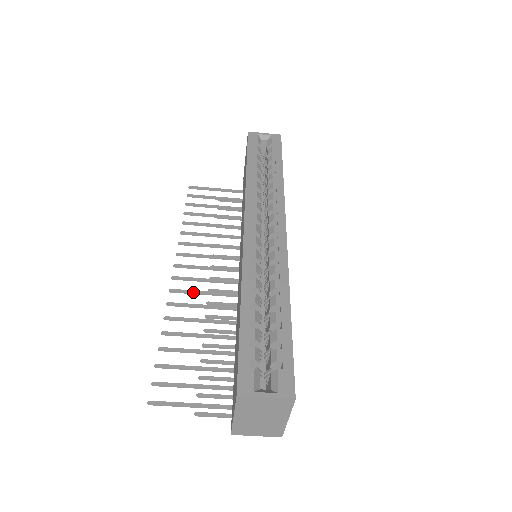
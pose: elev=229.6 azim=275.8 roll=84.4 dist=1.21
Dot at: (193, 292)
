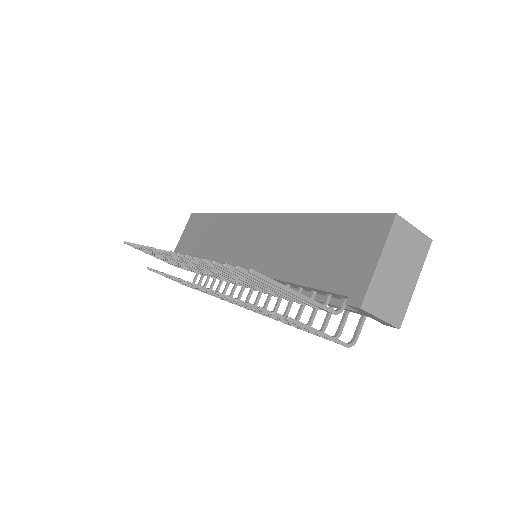
Dot at: occluded
